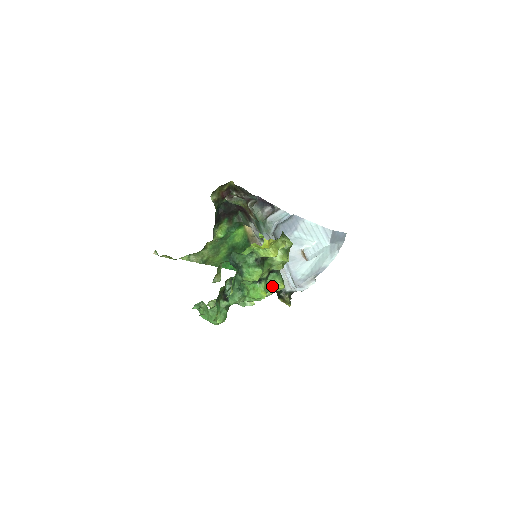
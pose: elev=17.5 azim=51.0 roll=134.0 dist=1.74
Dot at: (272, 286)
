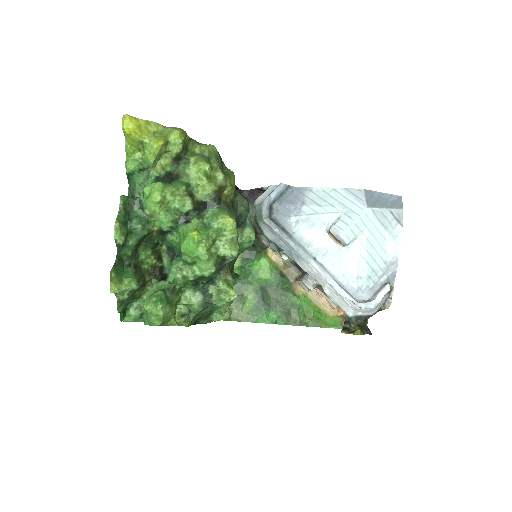
Dot at: (213, 225)
